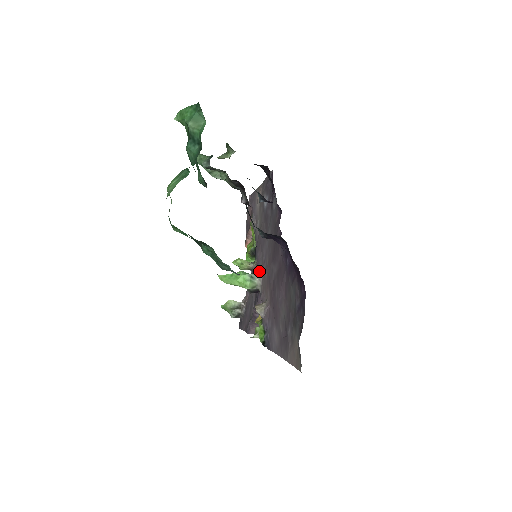
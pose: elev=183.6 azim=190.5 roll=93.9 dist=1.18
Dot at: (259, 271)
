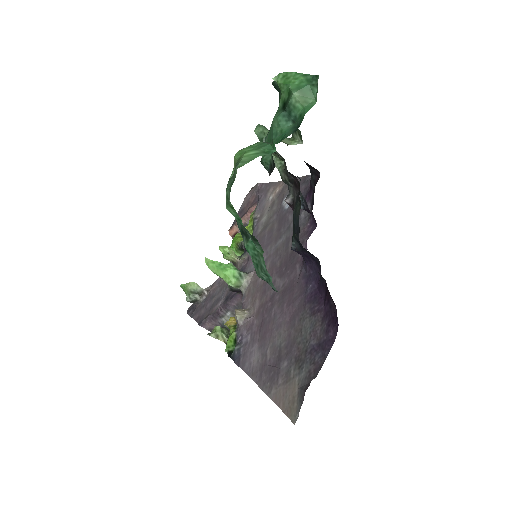
Dot at: (250, 272)
